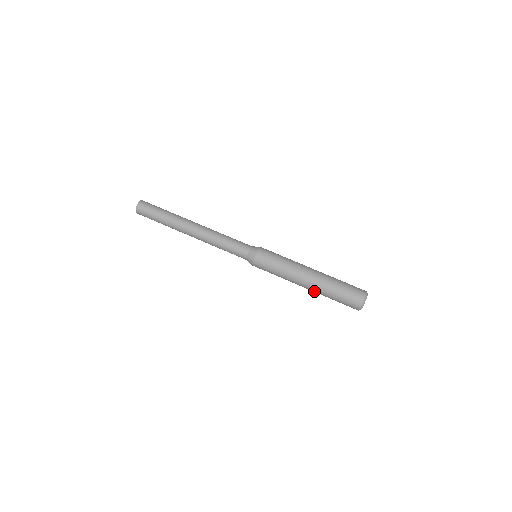
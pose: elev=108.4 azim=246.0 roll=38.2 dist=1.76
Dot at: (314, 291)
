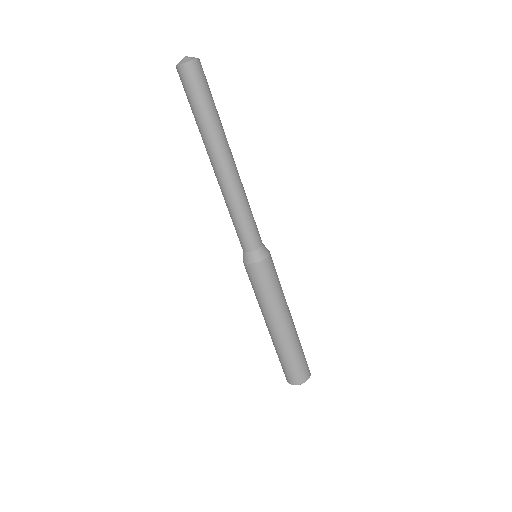
Dot at: occluded
